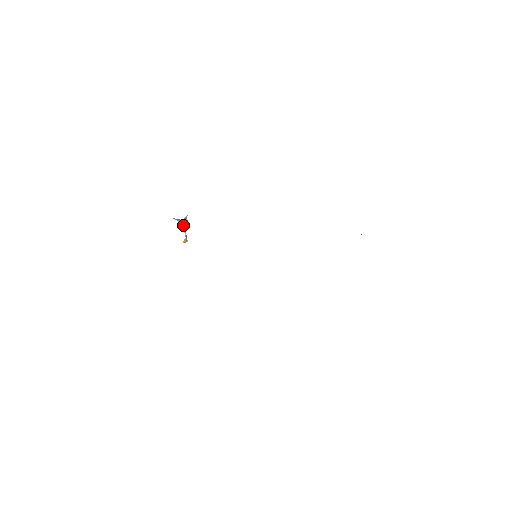
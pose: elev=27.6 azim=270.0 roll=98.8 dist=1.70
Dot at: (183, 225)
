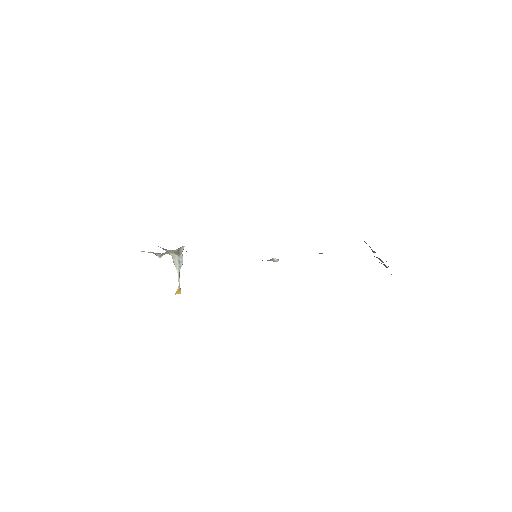
Dot at: (178, 262)
